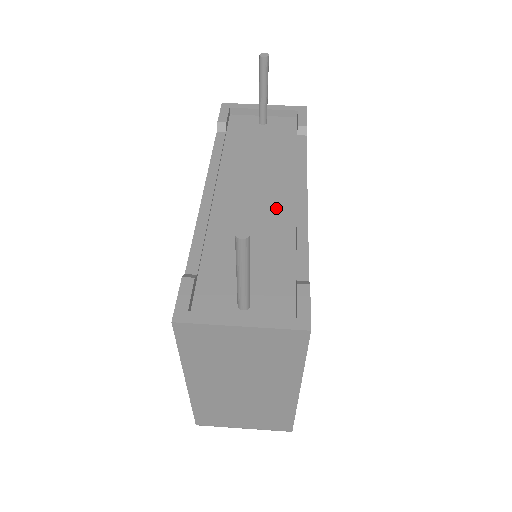
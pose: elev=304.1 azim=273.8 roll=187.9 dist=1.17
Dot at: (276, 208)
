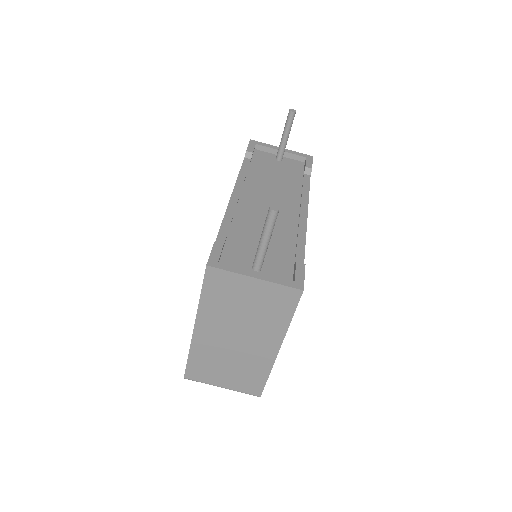
Dot at: (284, 216)
